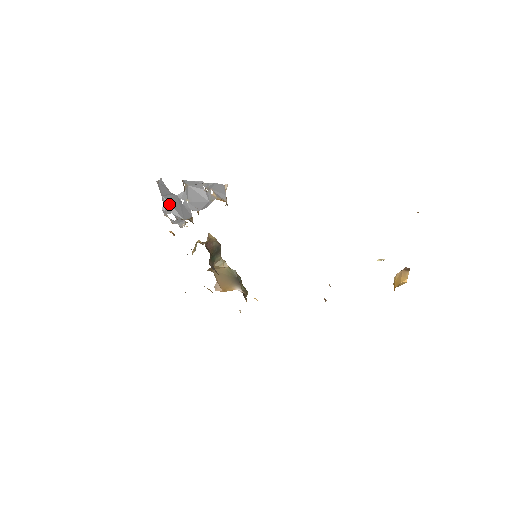
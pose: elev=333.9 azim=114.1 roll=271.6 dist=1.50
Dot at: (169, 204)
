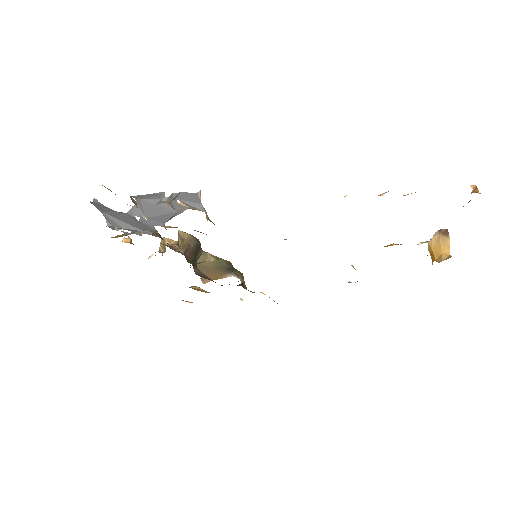
Dot at: (115, 219)
